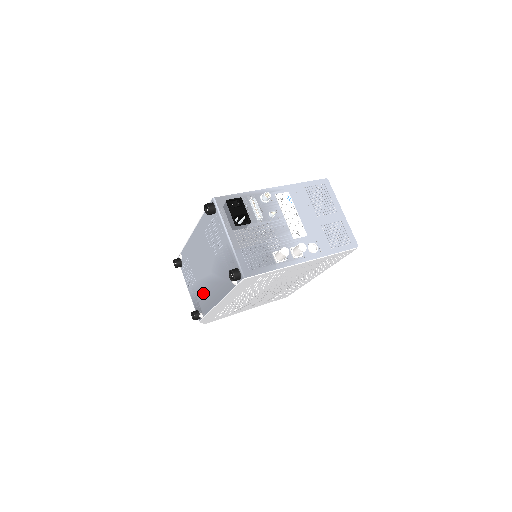
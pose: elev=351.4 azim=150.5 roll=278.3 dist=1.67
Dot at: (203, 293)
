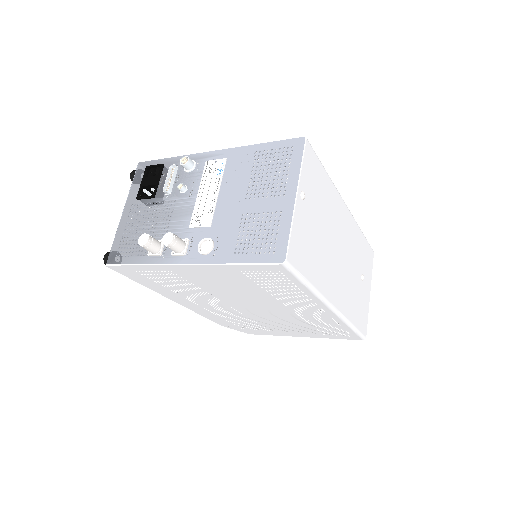
Dot at: occluded
